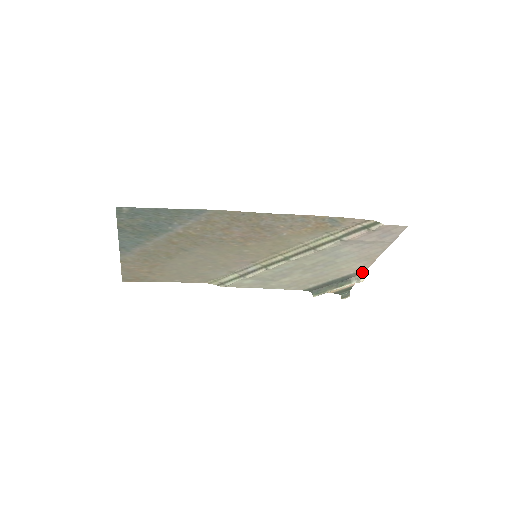
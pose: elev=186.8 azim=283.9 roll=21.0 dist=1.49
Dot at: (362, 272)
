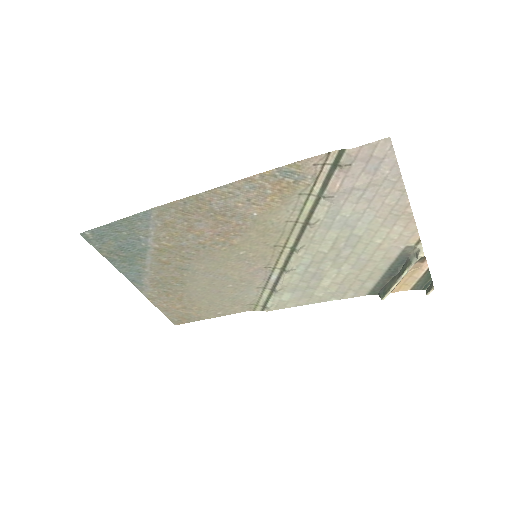
Dot at: (416, 242)
